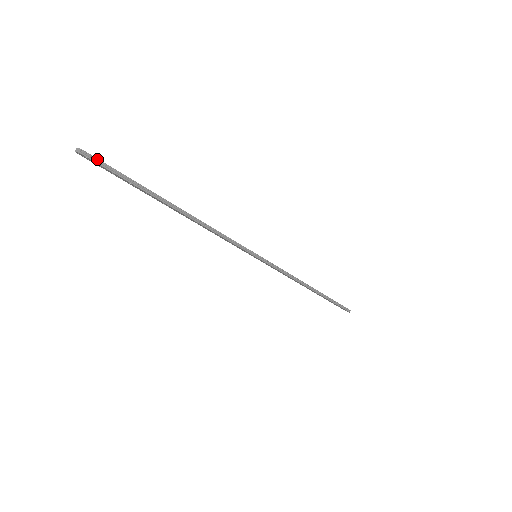
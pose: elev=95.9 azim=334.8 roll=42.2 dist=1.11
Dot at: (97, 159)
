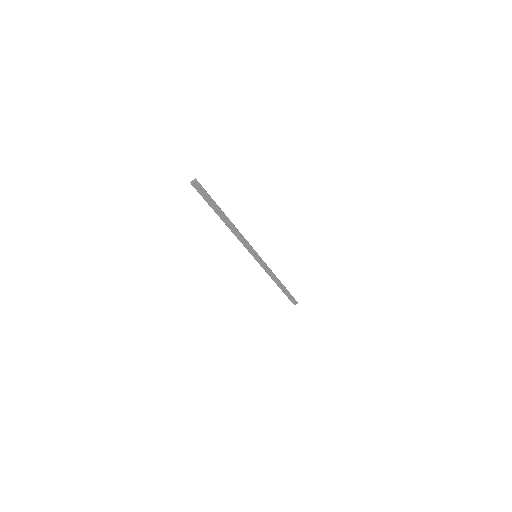
Dot at: (201, 185)
